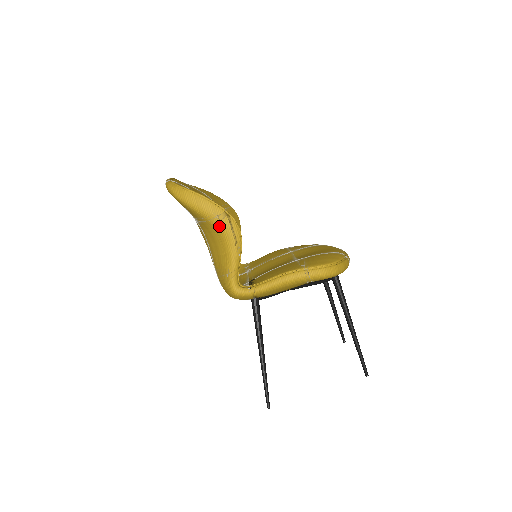
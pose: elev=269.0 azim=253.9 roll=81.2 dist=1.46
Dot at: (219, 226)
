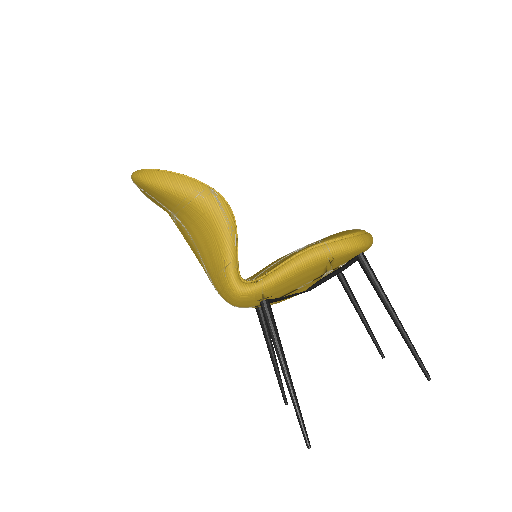
Dot at: (204, 206)
